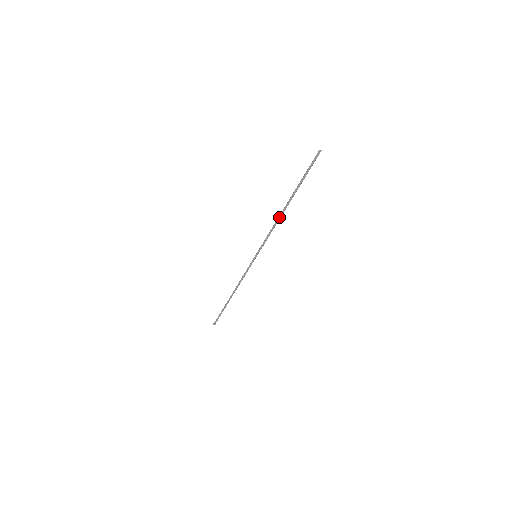
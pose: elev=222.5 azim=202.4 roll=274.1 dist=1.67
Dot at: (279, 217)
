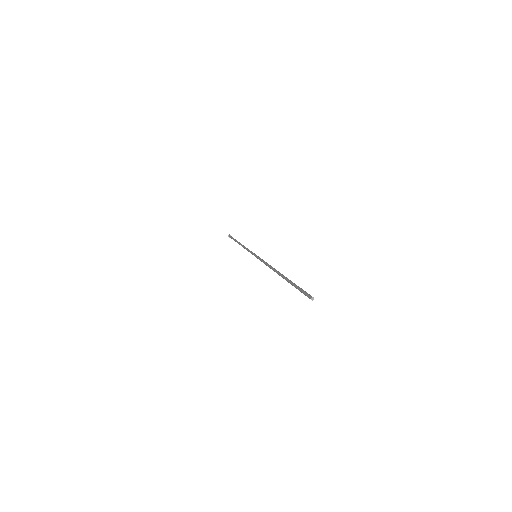
Dot at: (273, 270)
